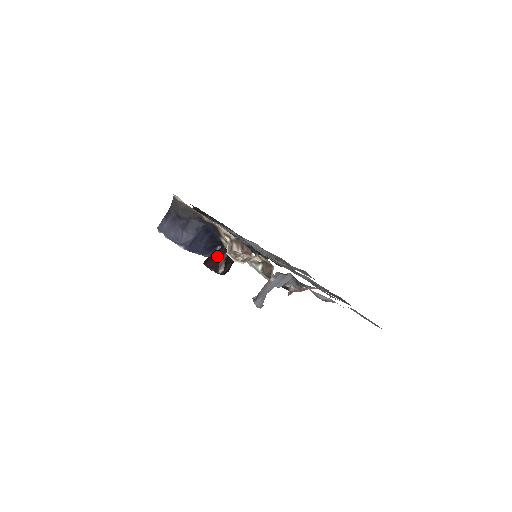
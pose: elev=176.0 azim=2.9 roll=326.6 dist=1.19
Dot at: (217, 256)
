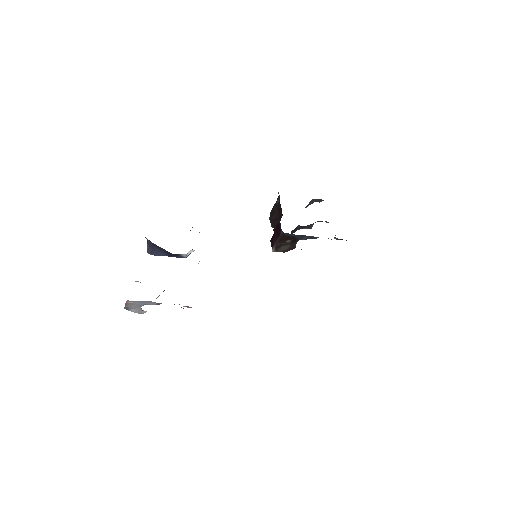
Dot at: (274, 237)
